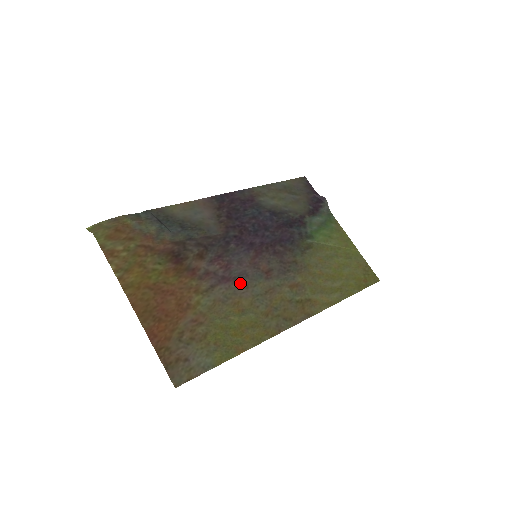
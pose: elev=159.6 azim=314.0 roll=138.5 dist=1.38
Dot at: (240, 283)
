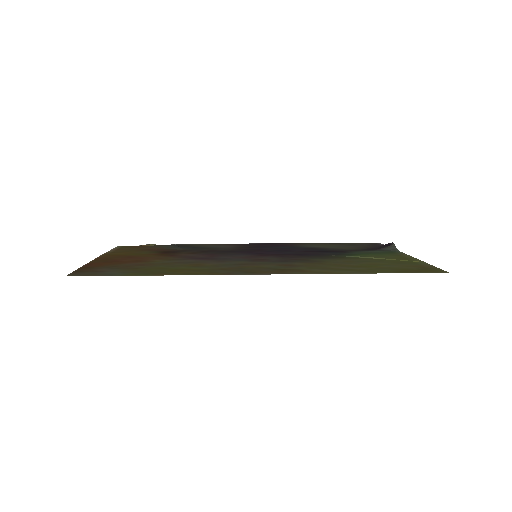
Dot at: (216, 260)
